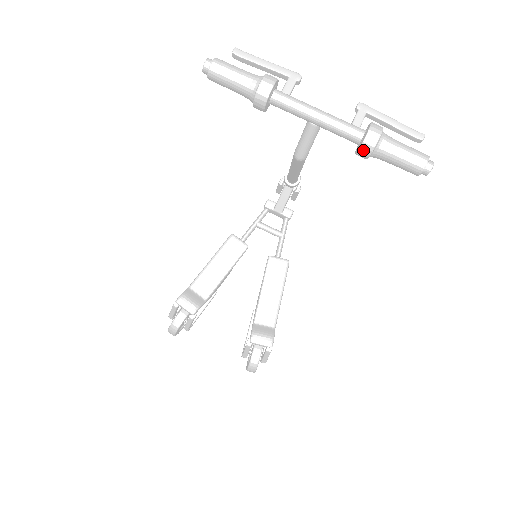
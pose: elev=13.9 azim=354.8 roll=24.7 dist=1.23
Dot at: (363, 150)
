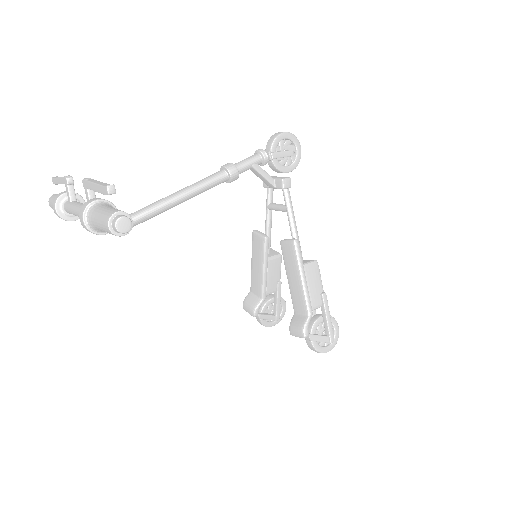
Dot at: (96, 234)
